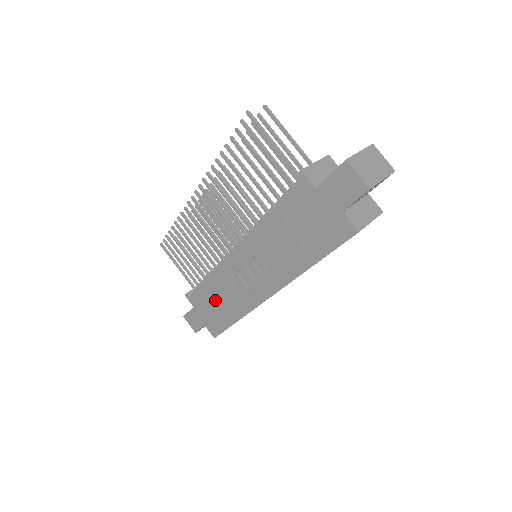
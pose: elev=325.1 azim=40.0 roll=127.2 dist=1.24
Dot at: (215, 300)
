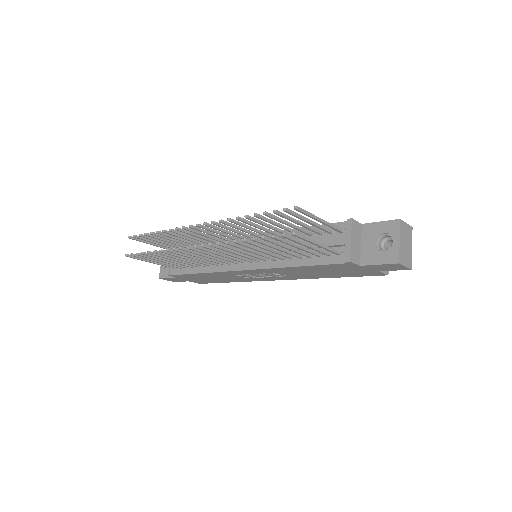
Dot at: (209, 278)
